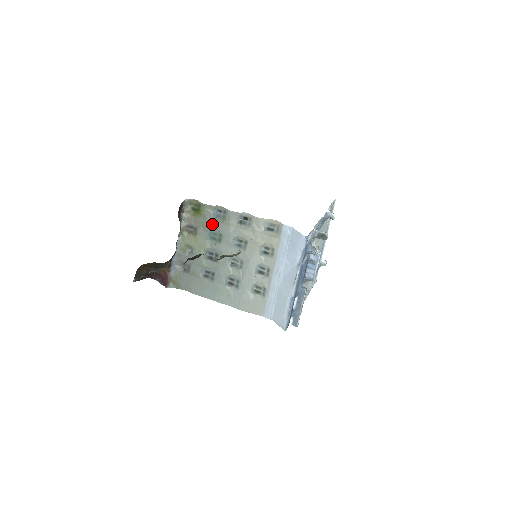
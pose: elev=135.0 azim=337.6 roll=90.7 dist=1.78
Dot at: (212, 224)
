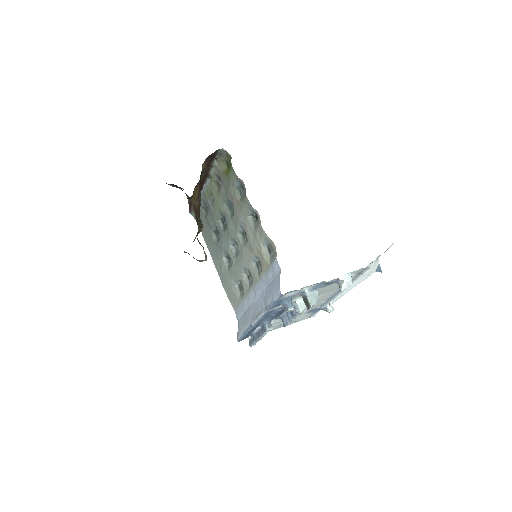
Dot at: (231, 194)
